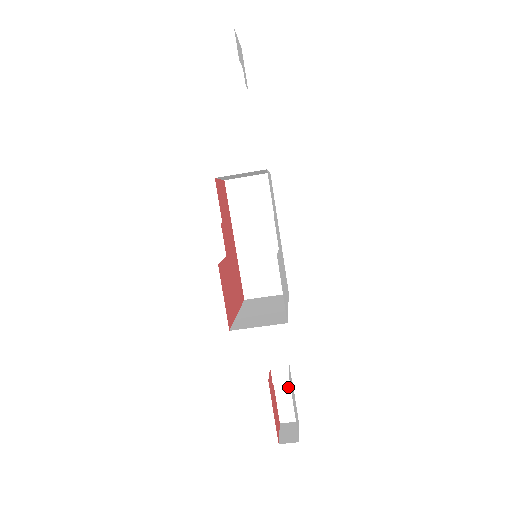
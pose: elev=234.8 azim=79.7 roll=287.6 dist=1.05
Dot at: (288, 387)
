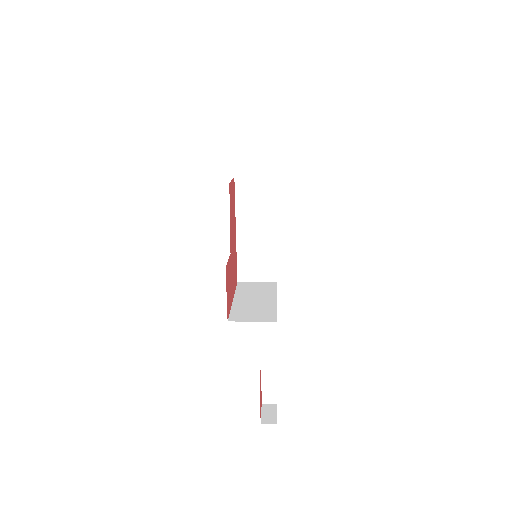
Dot at: (272, 379)
